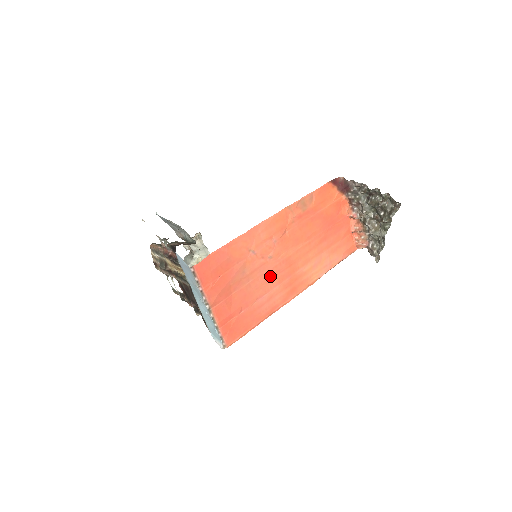
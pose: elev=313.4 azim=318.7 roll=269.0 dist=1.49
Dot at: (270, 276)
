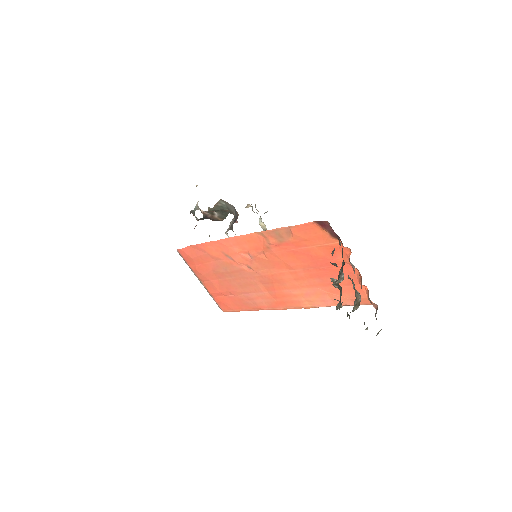
Dot at: (253, 282)
